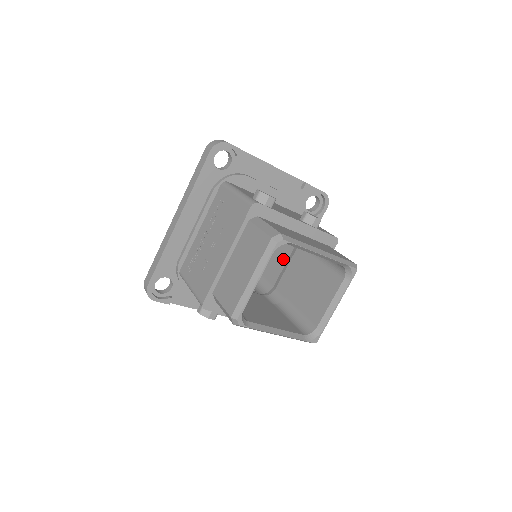
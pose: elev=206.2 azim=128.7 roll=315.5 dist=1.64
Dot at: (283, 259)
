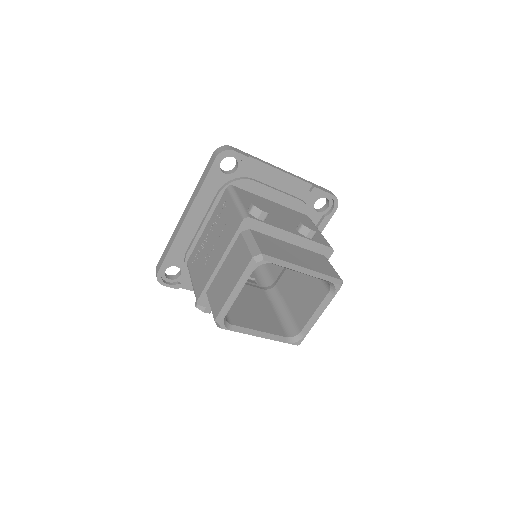
Dot at: occluded
